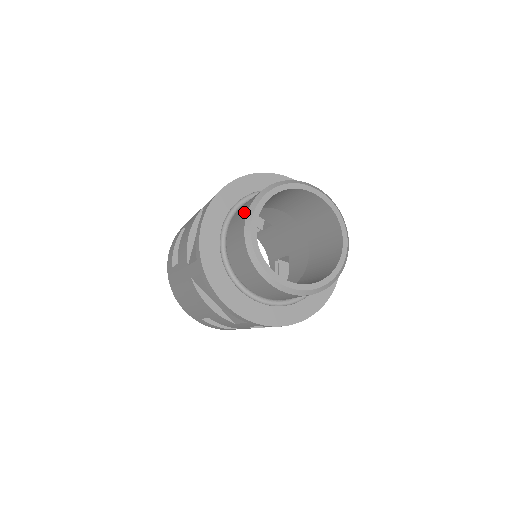
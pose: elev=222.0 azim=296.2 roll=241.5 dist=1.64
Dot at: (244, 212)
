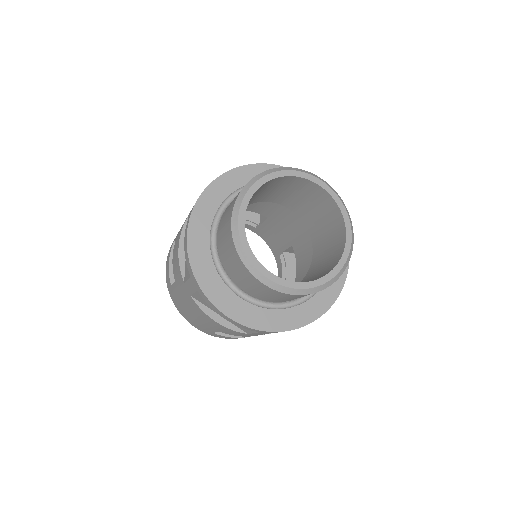
Dot at: (229, 215)
